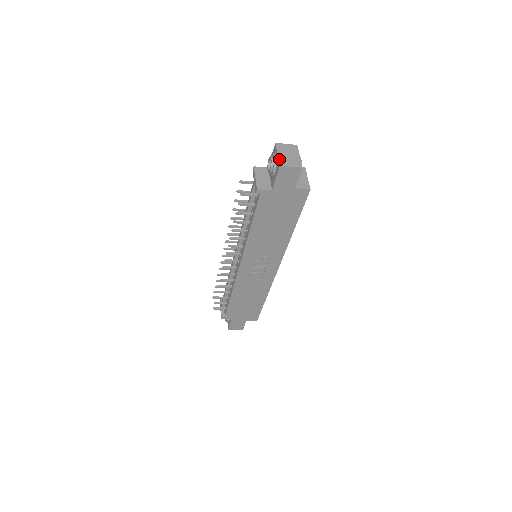
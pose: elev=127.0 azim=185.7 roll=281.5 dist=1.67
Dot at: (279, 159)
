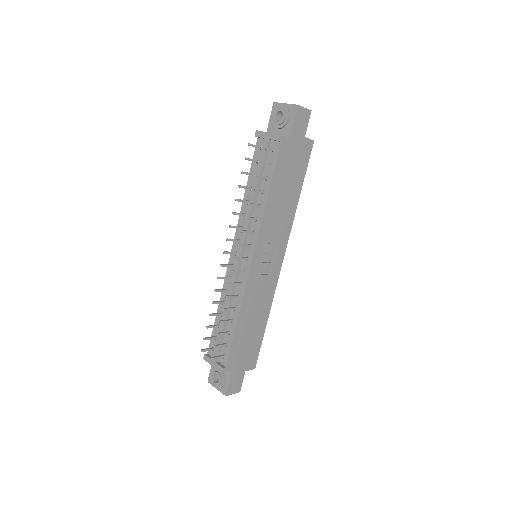
Dot at: (291, 104)
